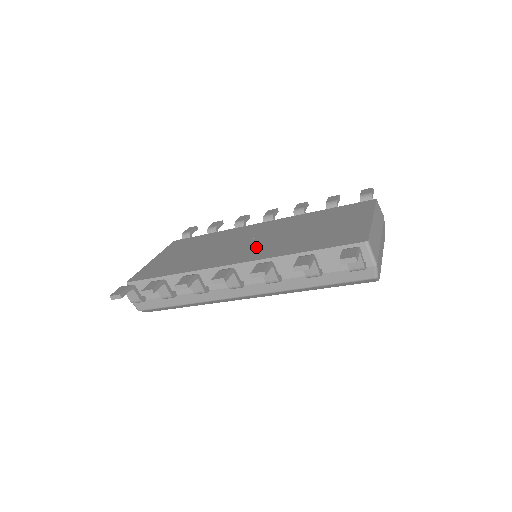
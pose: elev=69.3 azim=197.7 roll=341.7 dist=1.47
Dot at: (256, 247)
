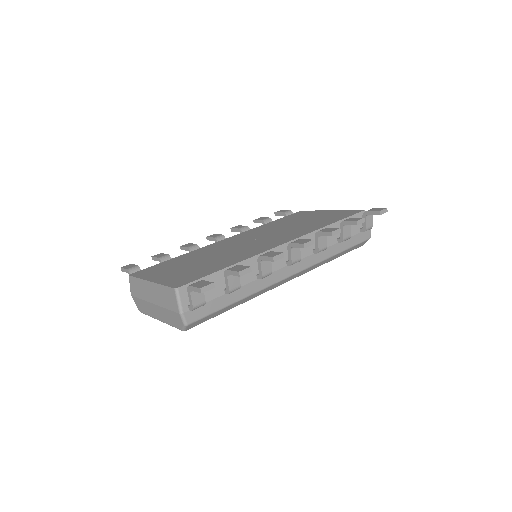
Dot at: (275, 237)
